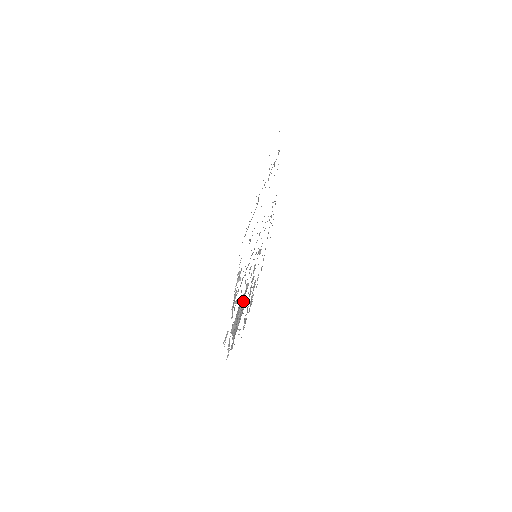
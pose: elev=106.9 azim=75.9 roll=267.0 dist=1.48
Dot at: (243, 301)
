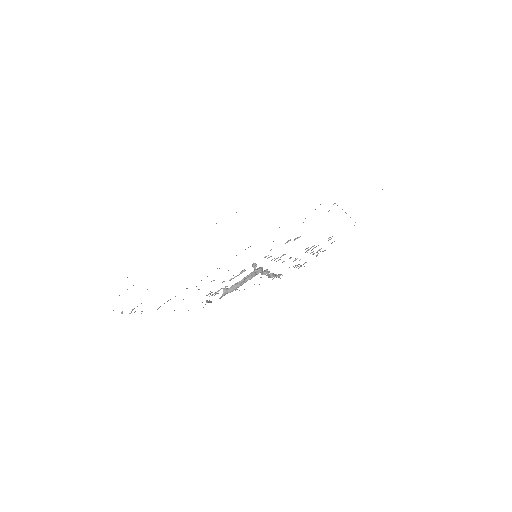
Dot at: occluded
